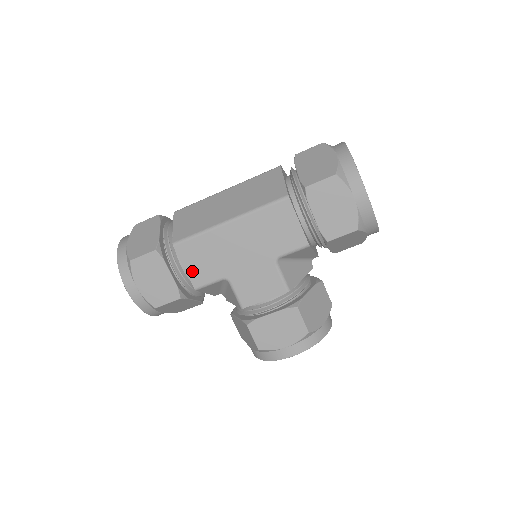
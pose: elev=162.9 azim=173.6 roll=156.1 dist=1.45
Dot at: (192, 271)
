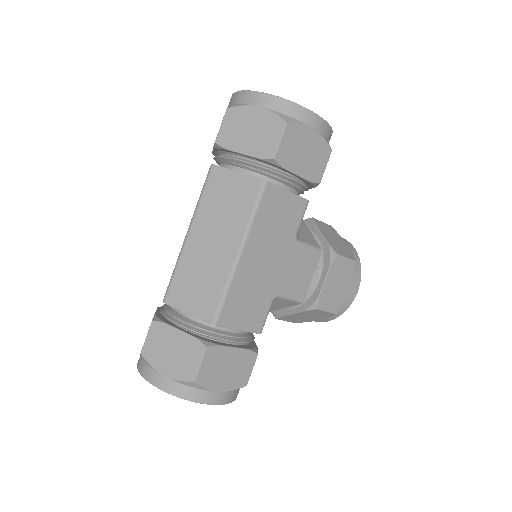
Dot at: (247, 325)
